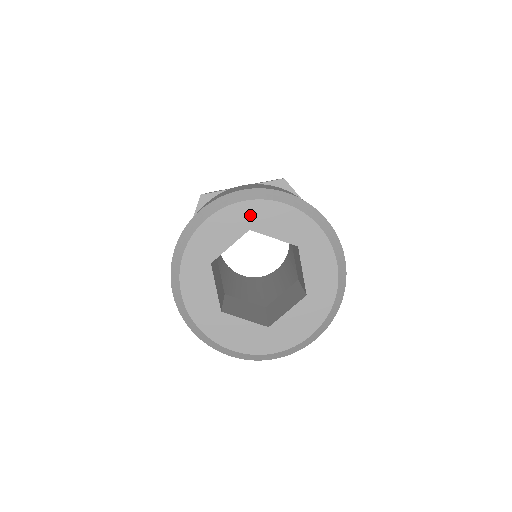
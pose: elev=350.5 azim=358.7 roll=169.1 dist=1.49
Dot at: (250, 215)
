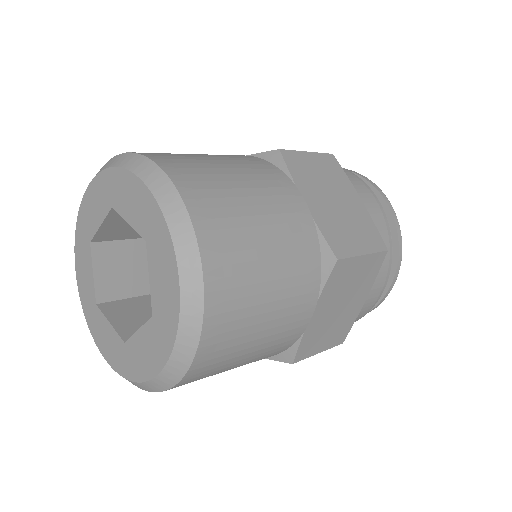
Dot at: (84, 231)
